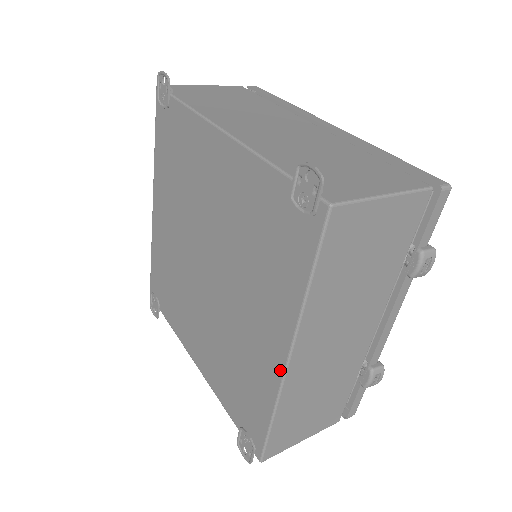
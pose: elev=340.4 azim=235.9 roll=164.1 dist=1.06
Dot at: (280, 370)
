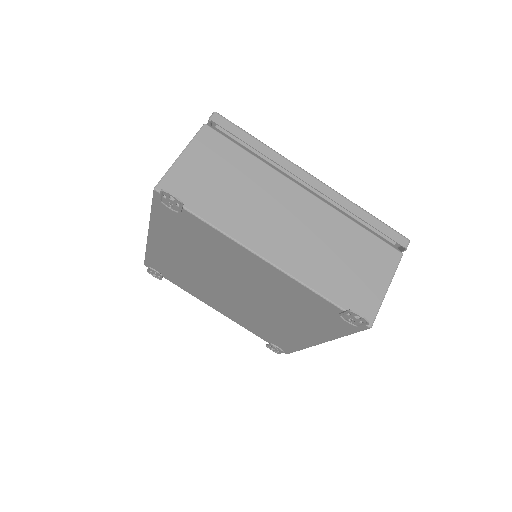
Dot at: (313, 344)
